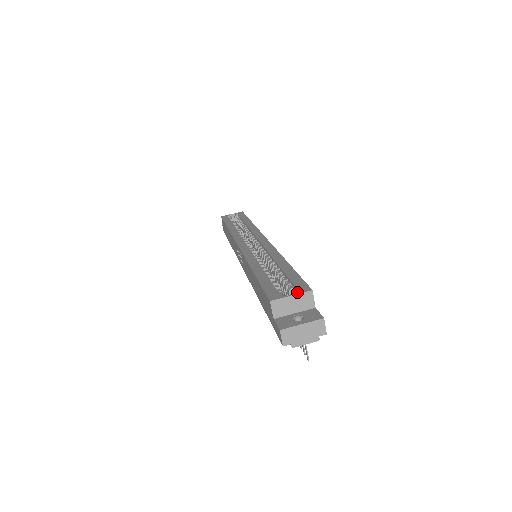
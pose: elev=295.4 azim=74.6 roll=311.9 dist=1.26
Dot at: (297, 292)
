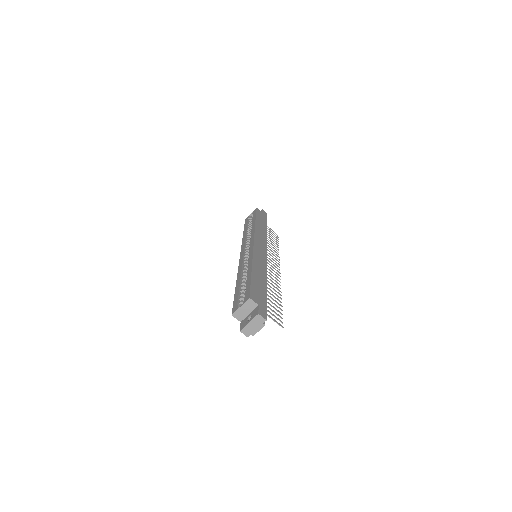
Dot at: occluded
